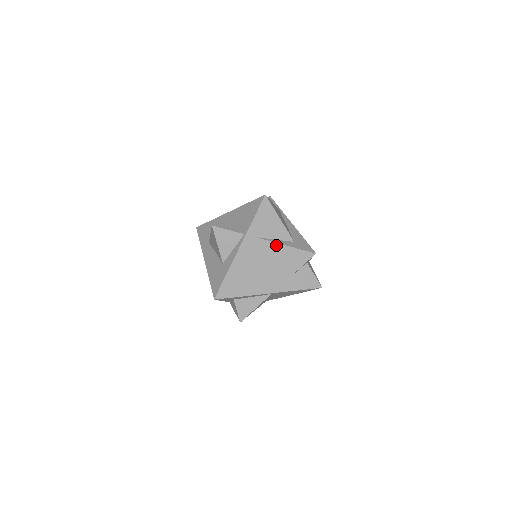
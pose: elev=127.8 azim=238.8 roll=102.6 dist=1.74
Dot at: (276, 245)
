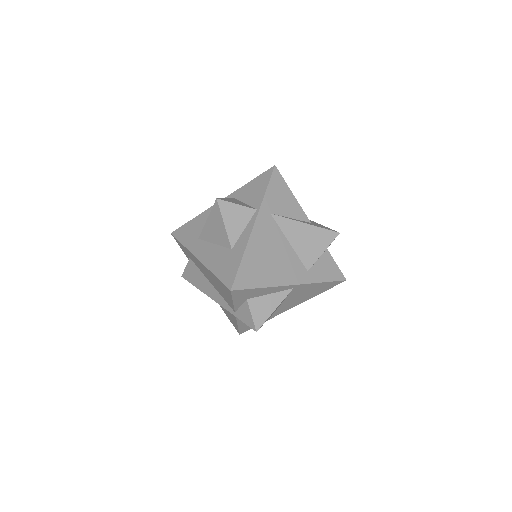
Dot at: (295, 223)
